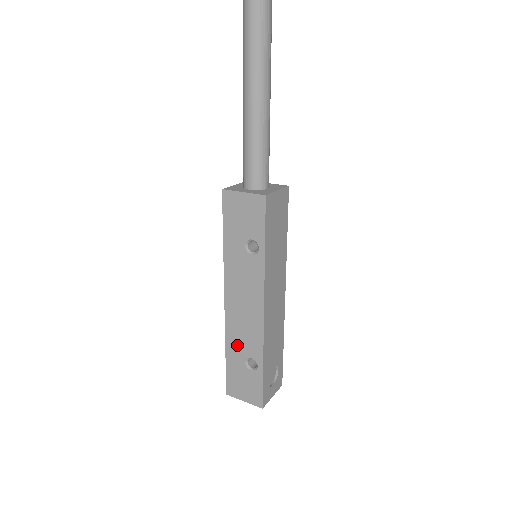
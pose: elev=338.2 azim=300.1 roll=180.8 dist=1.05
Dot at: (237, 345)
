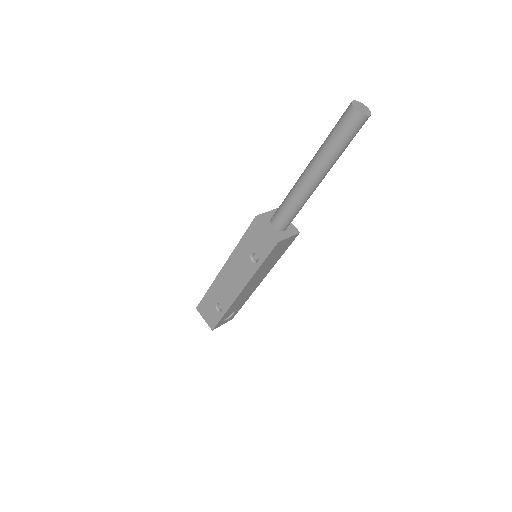
Dot at: (216, 293)
